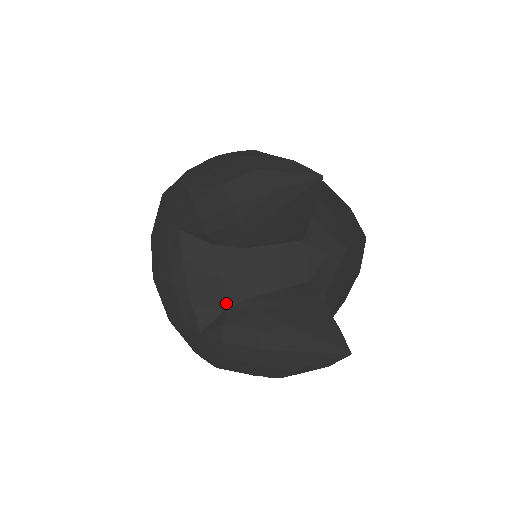
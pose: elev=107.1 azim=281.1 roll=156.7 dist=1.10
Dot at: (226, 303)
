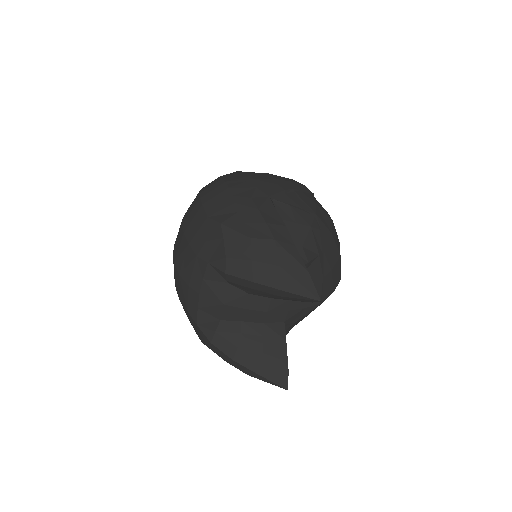
Dot at: (222, 317)
